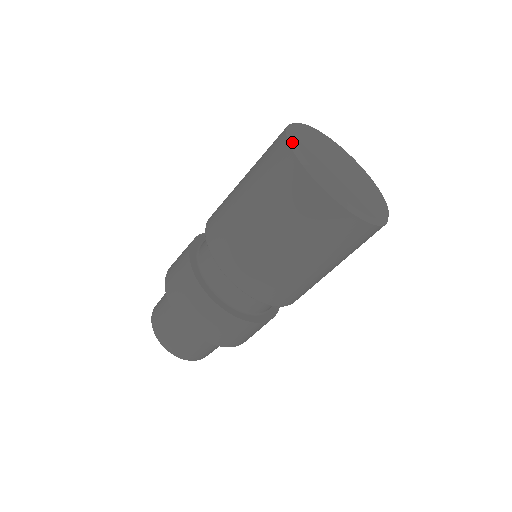
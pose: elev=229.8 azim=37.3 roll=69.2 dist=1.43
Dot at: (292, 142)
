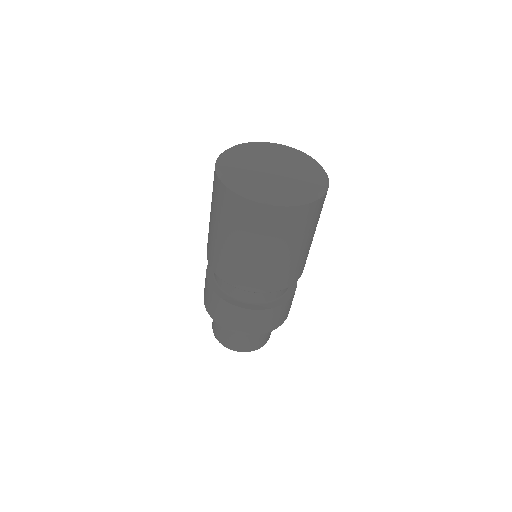
Dot at: (222, 179)
